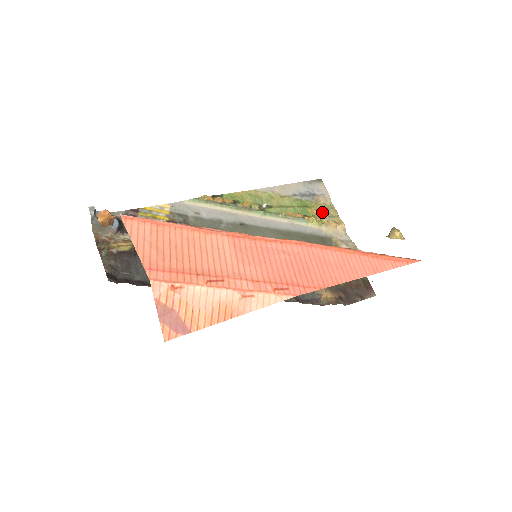
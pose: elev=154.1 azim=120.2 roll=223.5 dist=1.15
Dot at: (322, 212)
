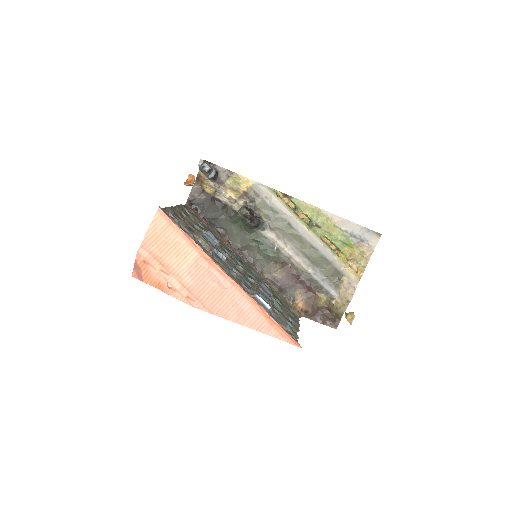
Dot at: (354, 256)
